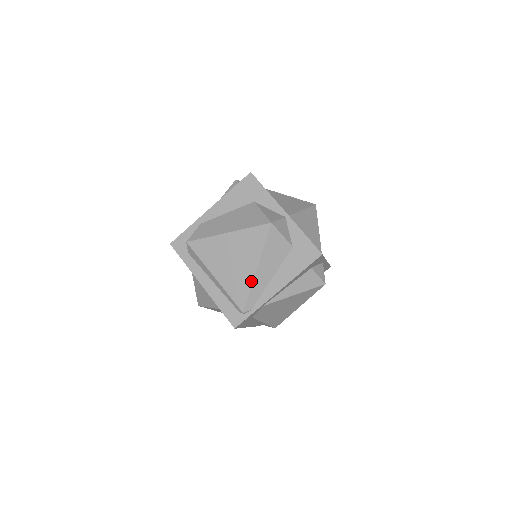
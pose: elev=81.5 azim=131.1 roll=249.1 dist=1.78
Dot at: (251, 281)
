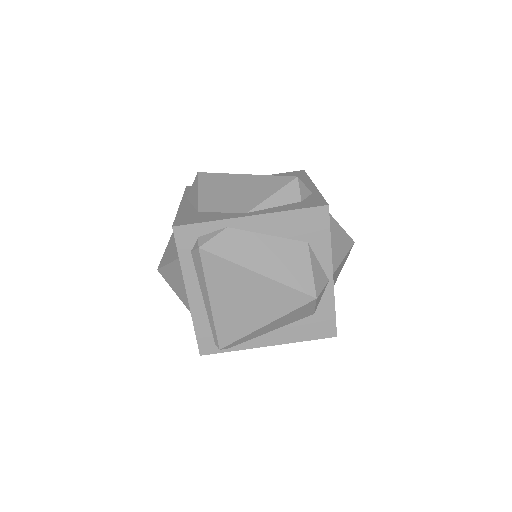
Dot at: (250, 331)
